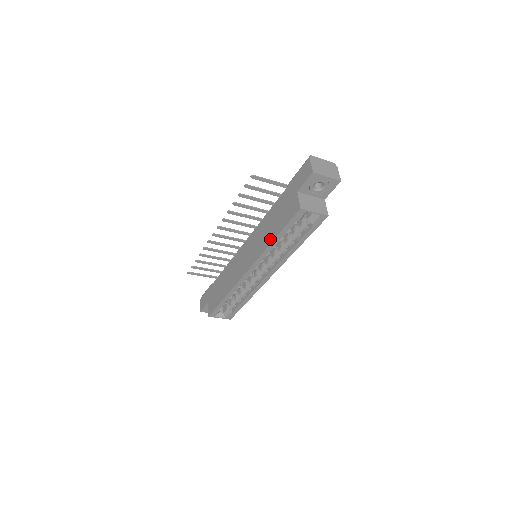
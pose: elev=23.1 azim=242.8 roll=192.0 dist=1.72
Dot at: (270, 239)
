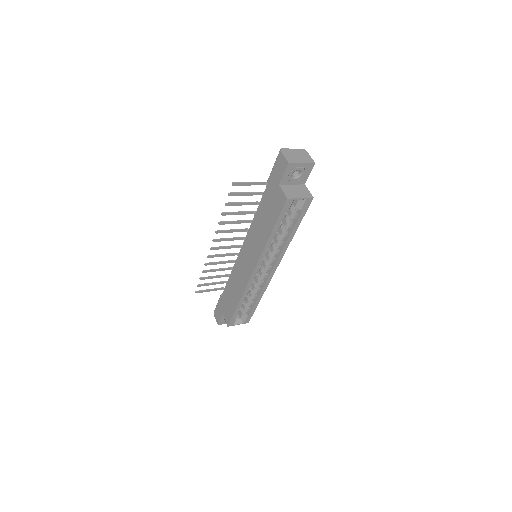
Dot at: (266, 236)
